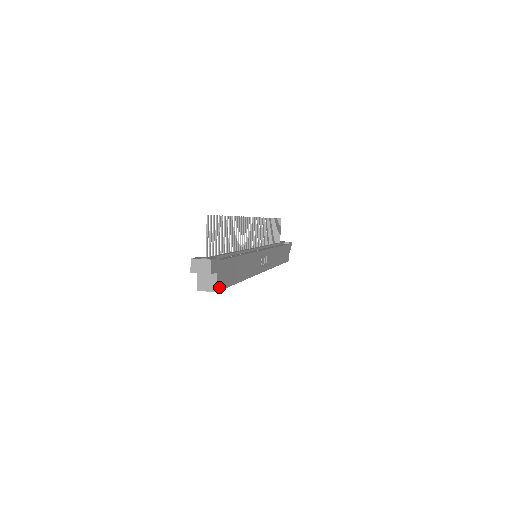
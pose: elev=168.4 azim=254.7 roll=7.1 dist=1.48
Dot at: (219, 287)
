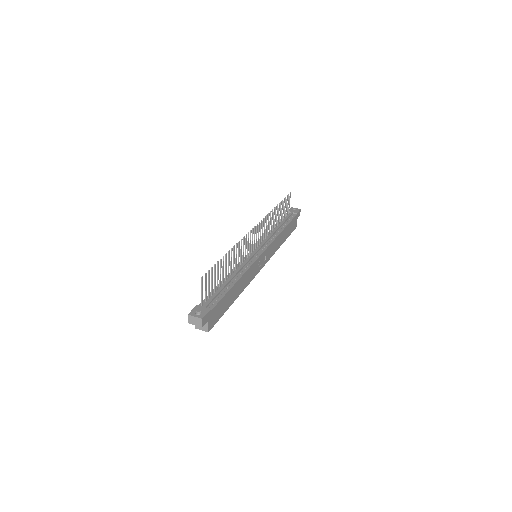
Dot at: (211, 327)
